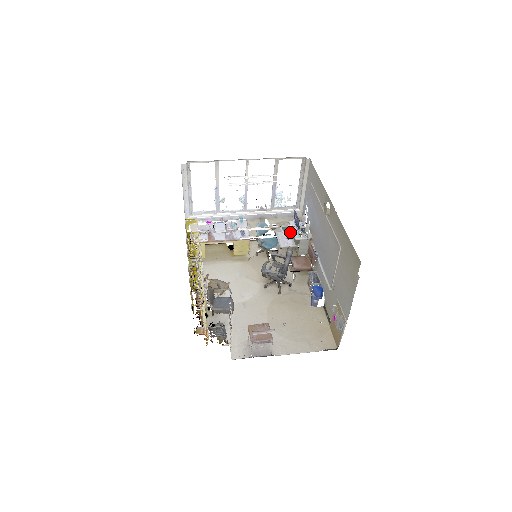
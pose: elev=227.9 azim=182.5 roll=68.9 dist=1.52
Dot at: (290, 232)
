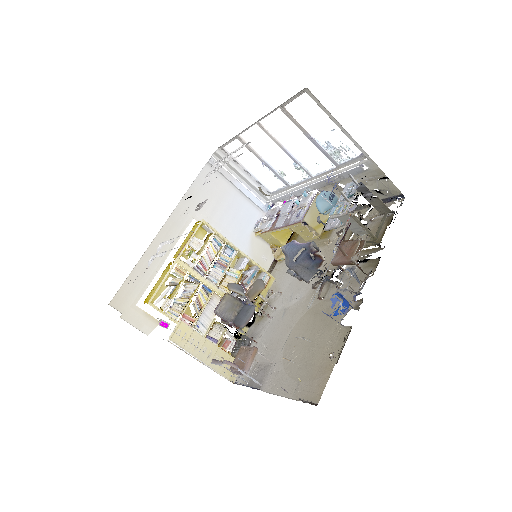
Dot at: occluded
